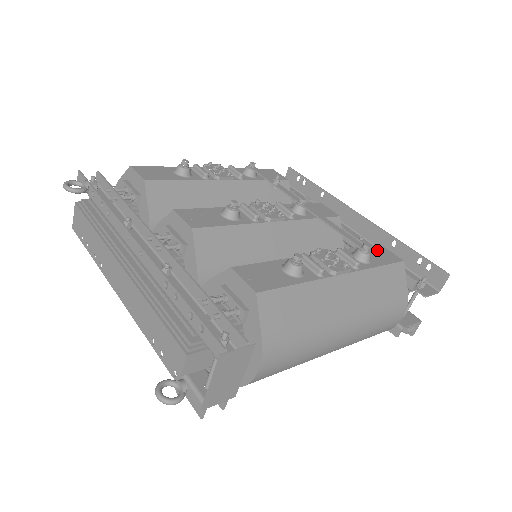
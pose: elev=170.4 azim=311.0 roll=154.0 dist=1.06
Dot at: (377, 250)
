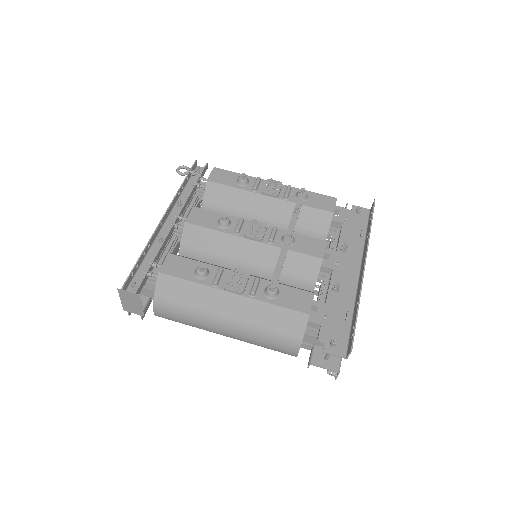
Dot at: (300, 296)
